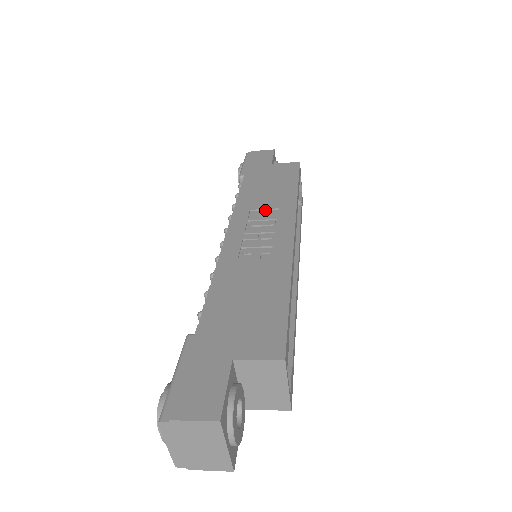
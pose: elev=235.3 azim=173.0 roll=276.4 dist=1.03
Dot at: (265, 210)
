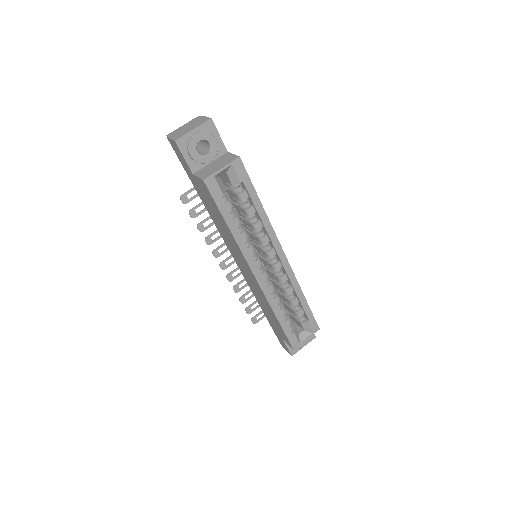
Dot at: occluded
